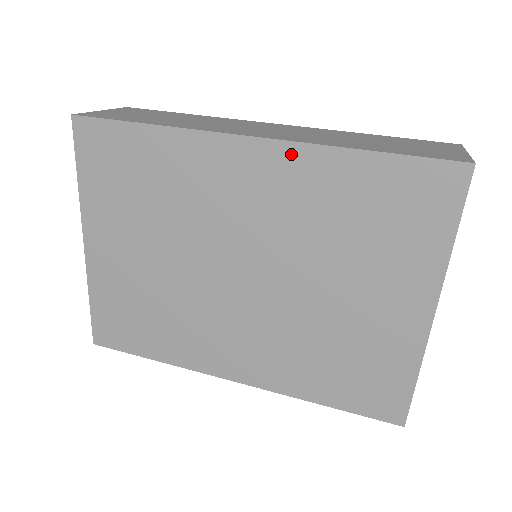
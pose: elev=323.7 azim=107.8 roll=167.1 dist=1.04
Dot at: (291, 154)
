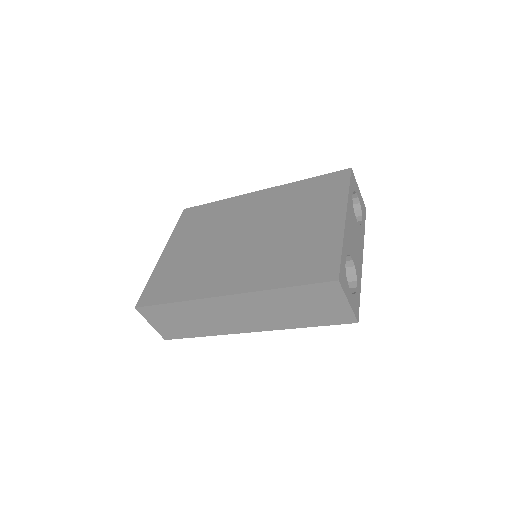
Dot at: (277, 189)
